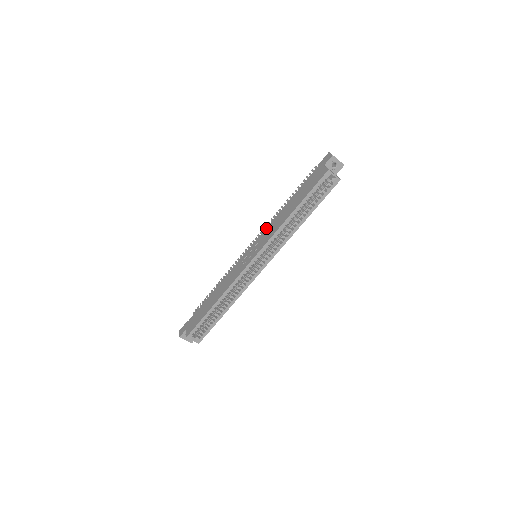
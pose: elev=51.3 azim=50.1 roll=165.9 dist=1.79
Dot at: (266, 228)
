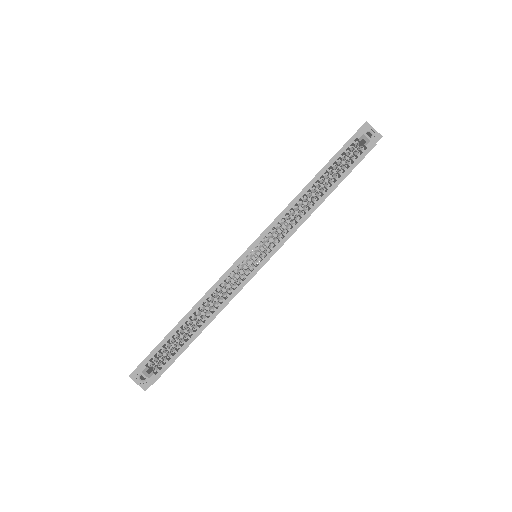
Dot at: occluded
